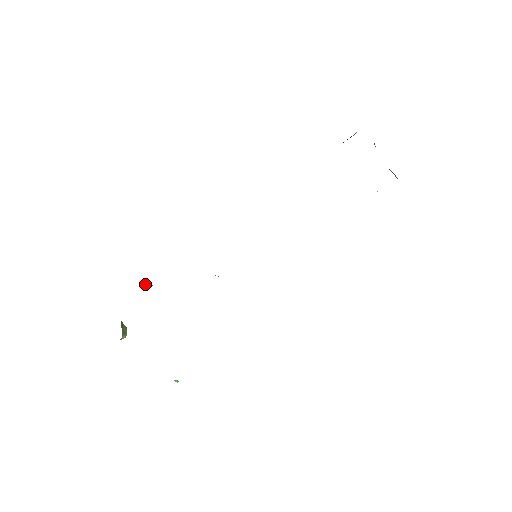
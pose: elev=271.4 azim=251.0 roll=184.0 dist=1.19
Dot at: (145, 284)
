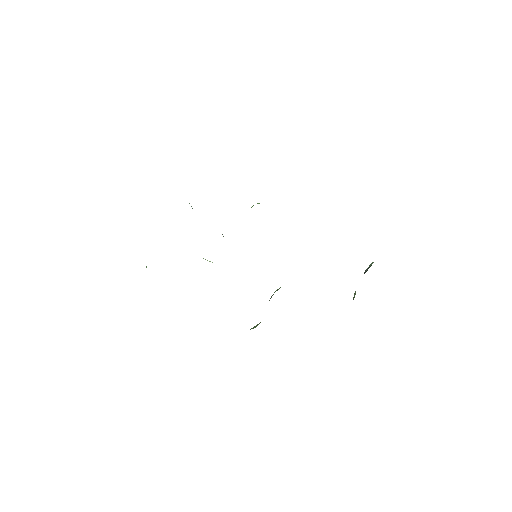
Dot at: occluded
